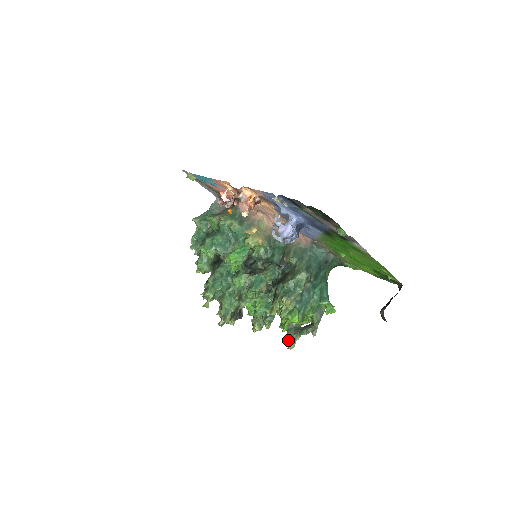
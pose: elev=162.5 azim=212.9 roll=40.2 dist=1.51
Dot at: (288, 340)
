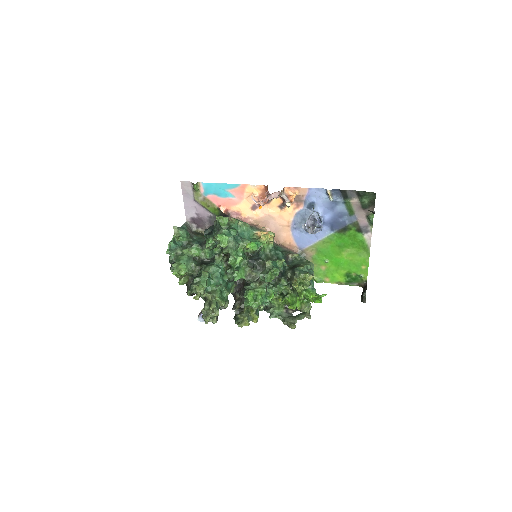
Dot at: (290, 322)
